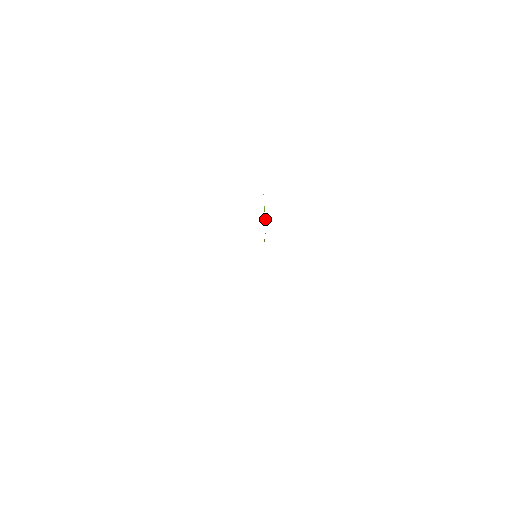
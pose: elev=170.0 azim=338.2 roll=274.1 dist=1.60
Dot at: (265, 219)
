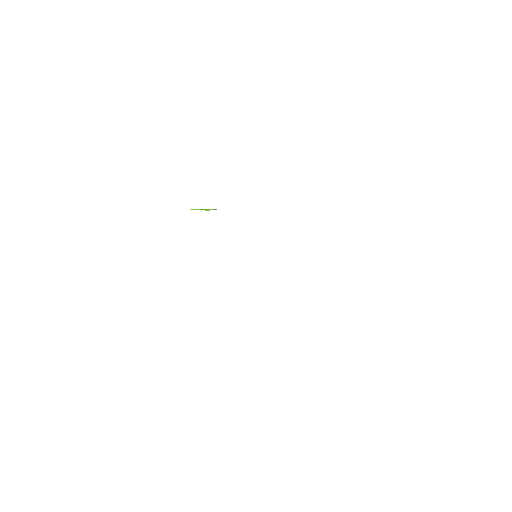
Dot at: occluded
